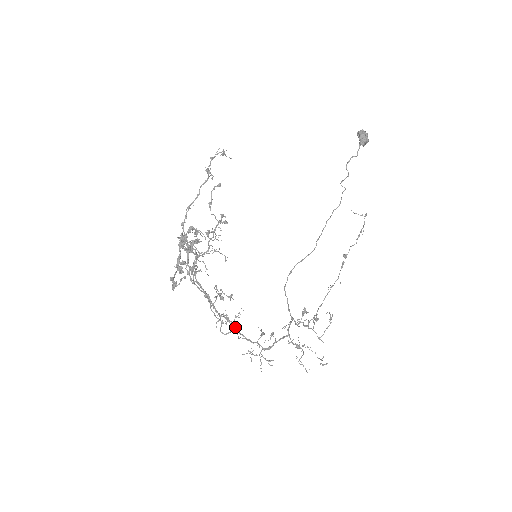
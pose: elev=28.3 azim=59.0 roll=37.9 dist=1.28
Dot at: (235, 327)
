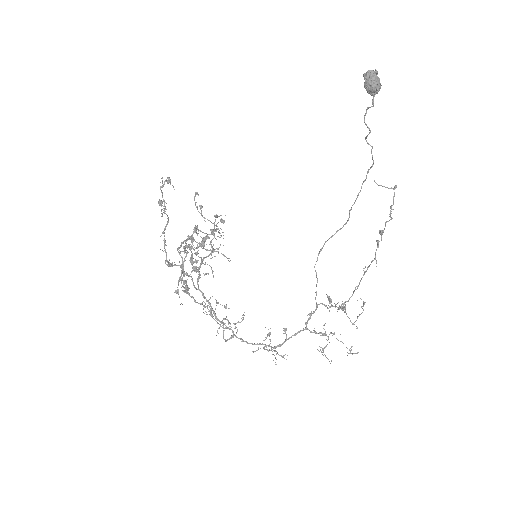
Dot at: (236, 332)
